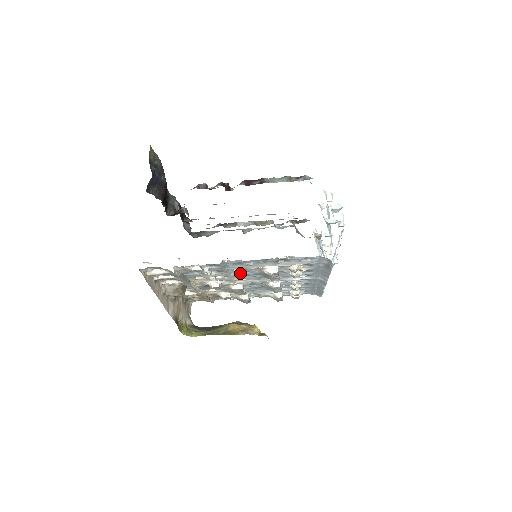
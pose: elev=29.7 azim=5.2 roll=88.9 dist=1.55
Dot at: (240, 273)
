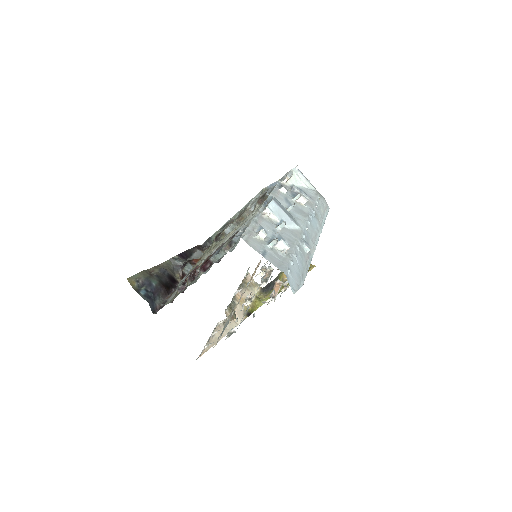
Dot at: occluded
